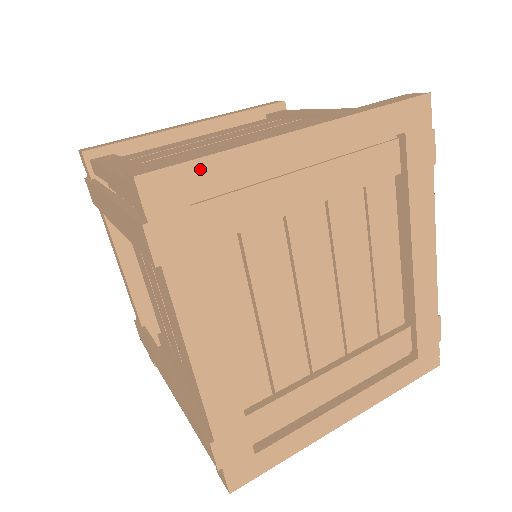
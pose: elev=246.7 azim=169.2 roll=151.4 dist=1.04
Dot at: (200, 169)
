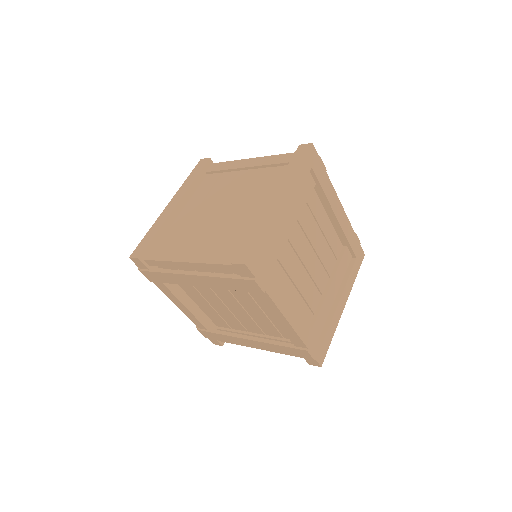
Dot at: (261, 244)
